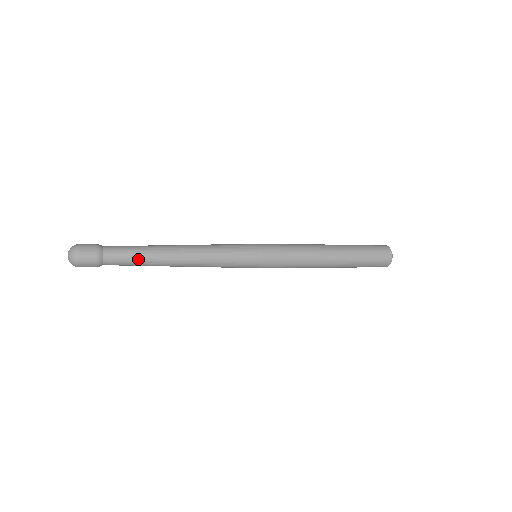
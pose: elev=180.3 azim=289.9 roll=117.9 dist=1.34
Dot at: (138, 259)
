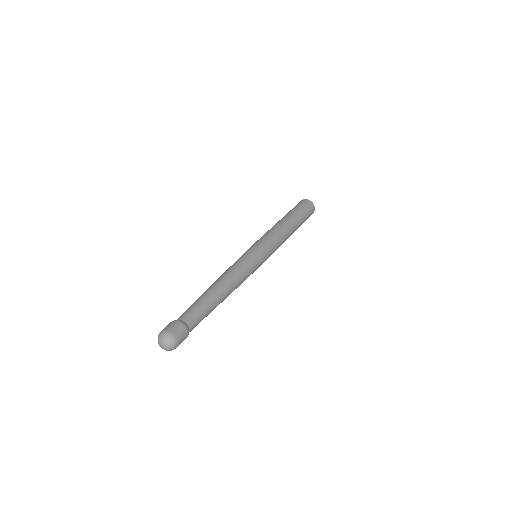
Dot at: (207, 309)
